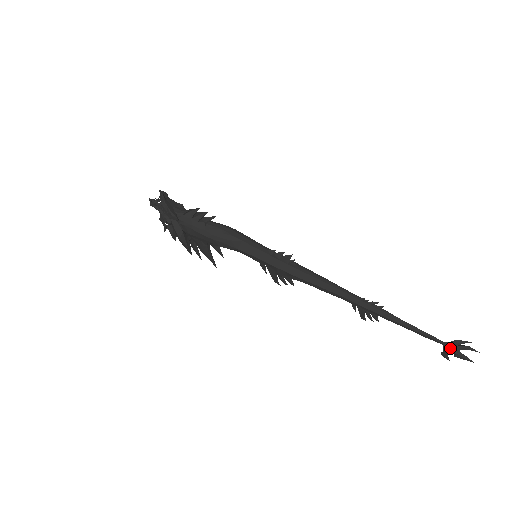
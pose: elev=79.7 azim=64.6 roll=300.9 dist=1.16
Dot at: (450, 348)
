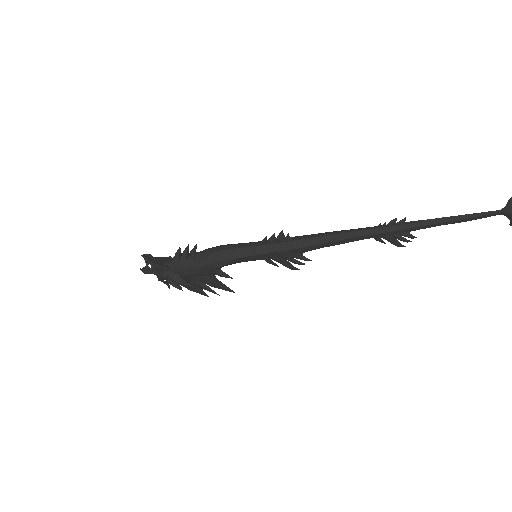
Dot at: out of frame
